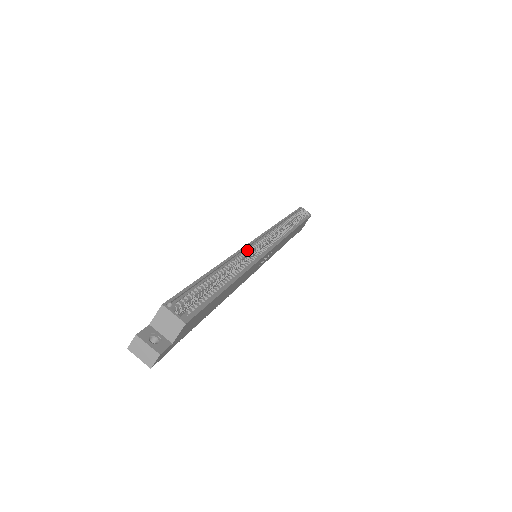
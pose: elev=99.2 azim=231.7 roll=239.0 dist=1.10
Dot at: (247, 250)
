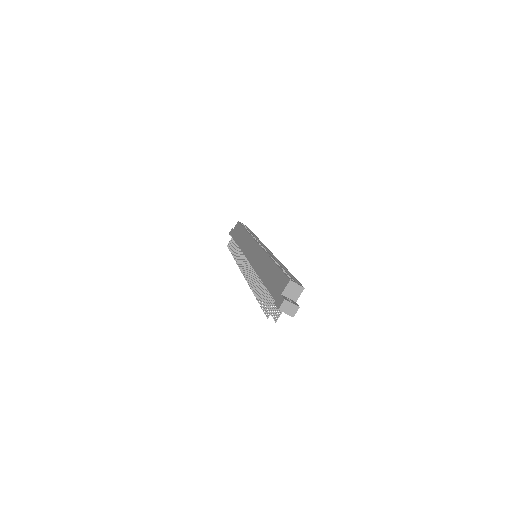
Dot at: occluded
